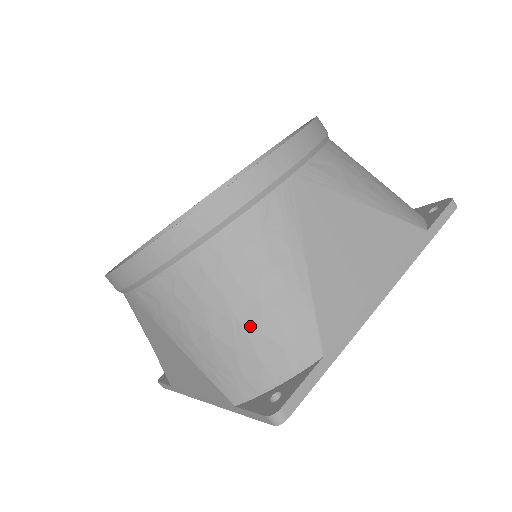
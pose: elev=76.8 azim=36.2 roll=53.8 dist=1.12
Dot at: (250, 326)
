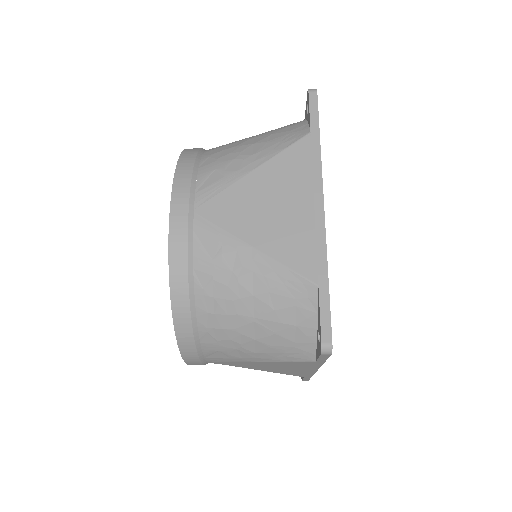
Dot at: (266, 314)
